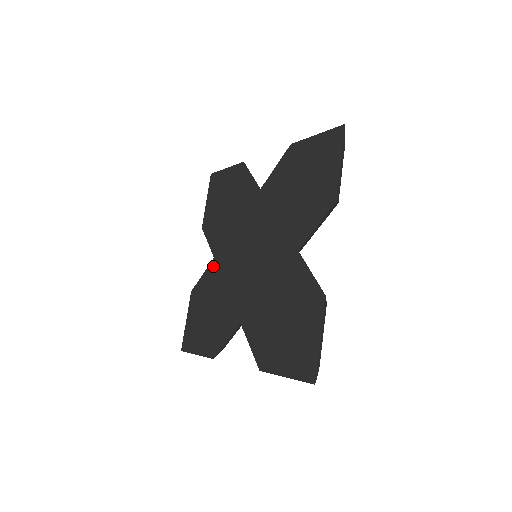
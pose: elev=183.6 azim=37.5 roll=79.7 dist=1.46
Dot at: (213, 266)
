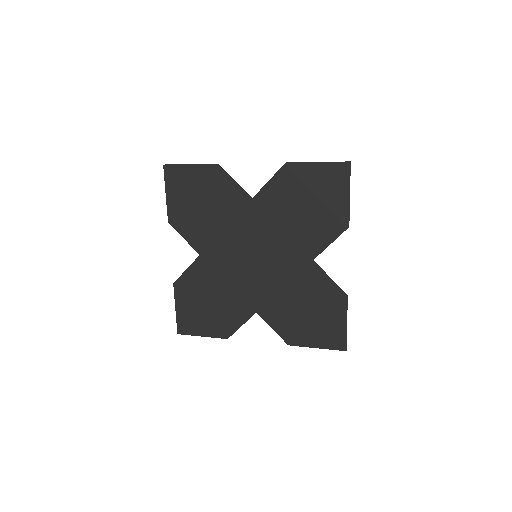
Dot at: (201, 263)
